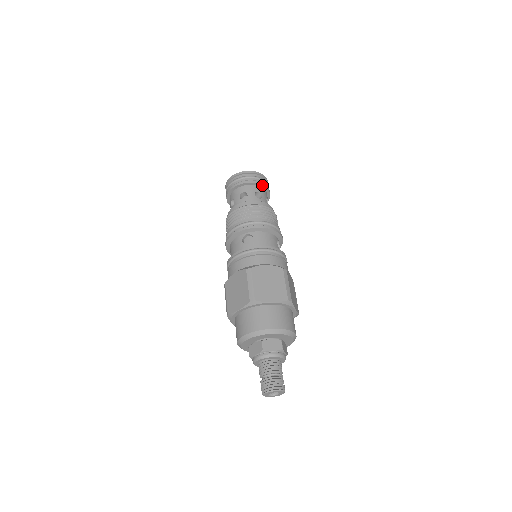
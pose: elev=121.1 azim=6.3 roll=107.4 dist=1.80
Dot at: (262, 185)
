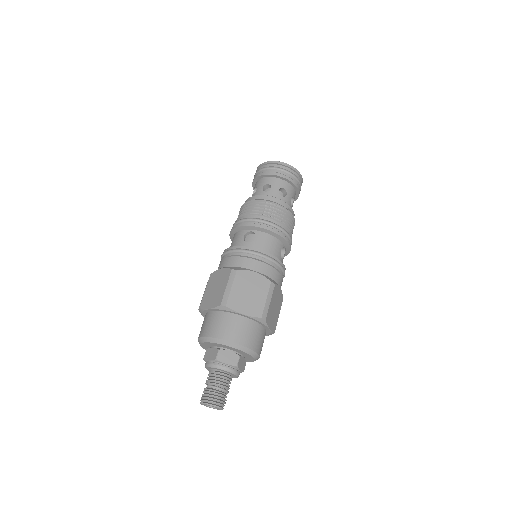
Dot at: (292, 182)
